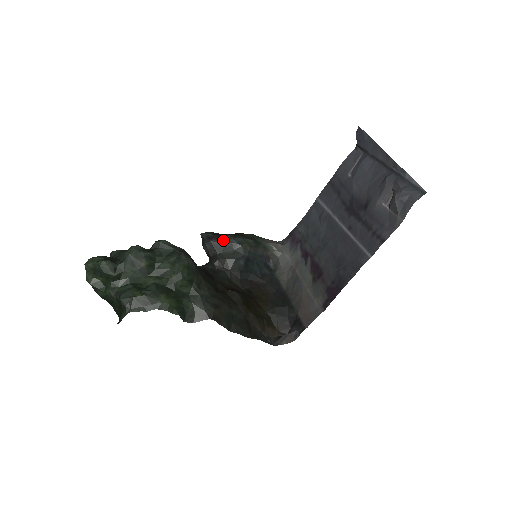
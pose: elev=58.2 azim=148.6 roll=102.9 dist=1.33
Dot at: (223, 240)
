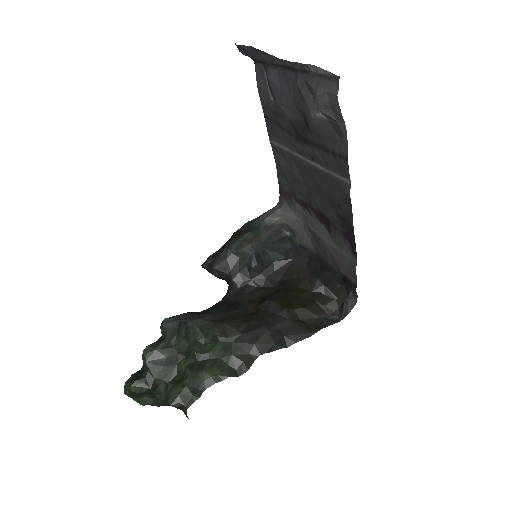
Dot at: (223, 258)
